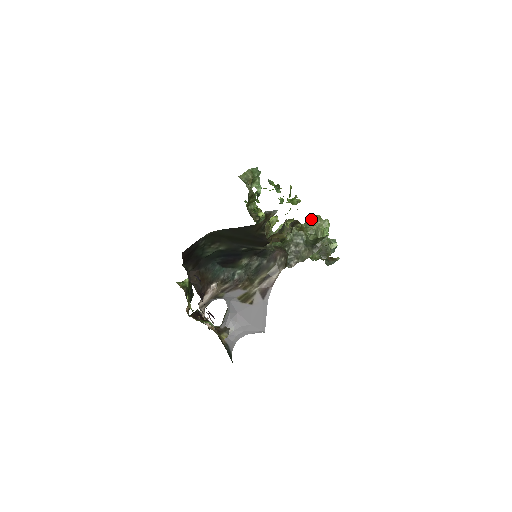
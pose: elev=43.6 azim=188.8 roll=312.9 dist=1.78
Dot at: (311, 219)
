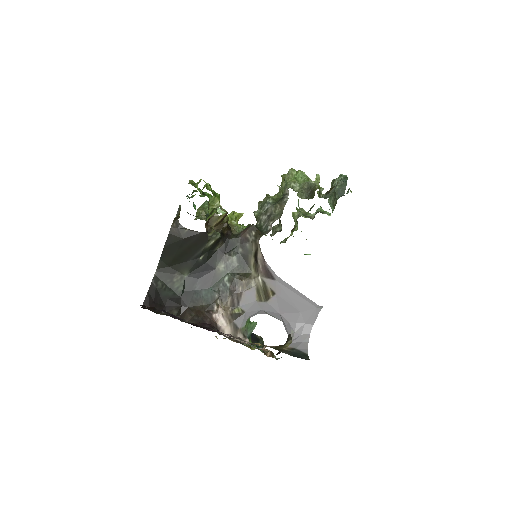
Dot at: occluded
